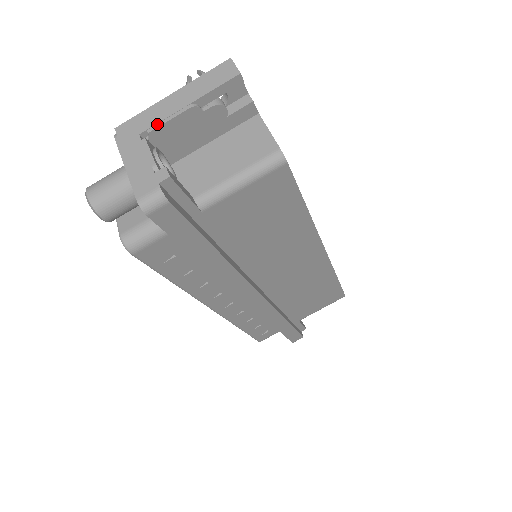
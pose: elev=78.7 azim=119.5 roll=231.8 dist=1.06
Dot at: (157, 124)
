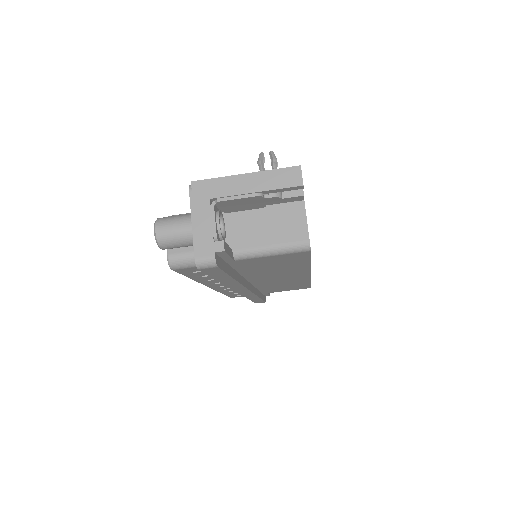
Dot at: (226, 197)
